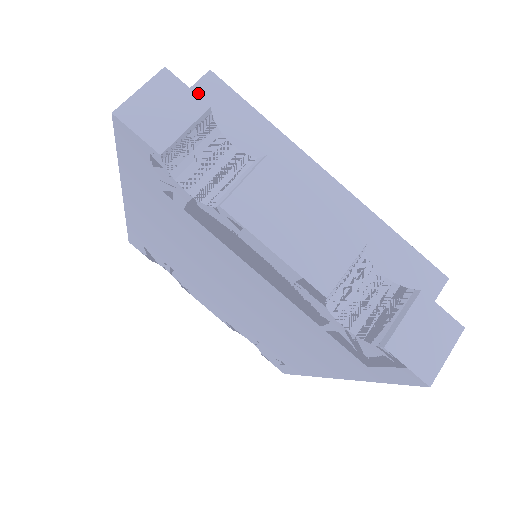
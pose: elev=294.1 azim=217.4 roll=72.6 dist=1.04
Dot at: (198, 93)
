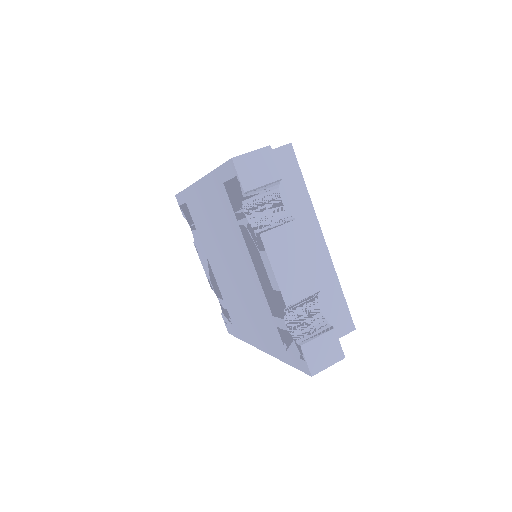
Dot at: (277, 154)
